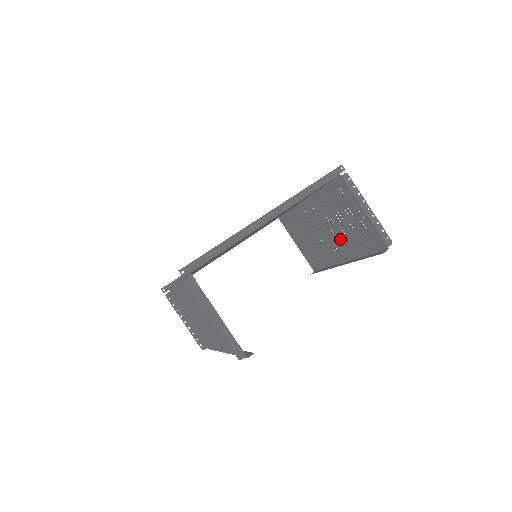
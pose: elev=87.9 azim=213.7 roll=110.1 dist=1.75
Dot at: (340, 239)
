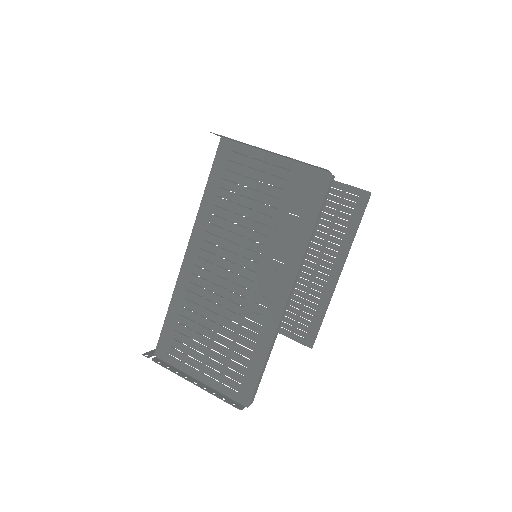
Dot at: (323, 247)
